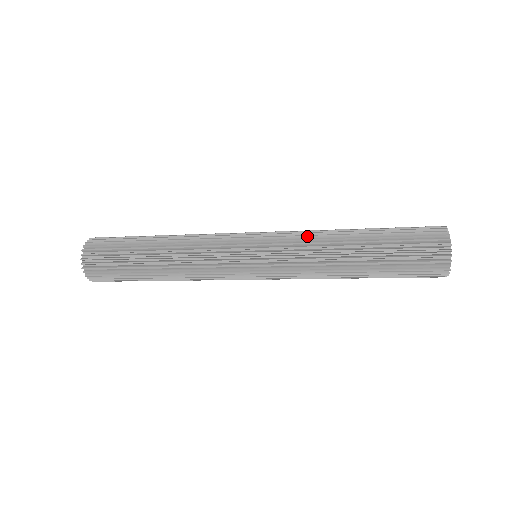
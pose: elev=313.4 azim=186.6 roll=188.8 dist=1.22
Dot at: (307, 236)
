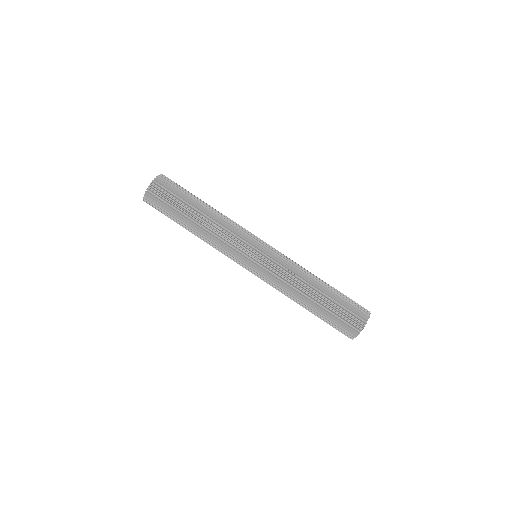
Dot at: (293, 267)
